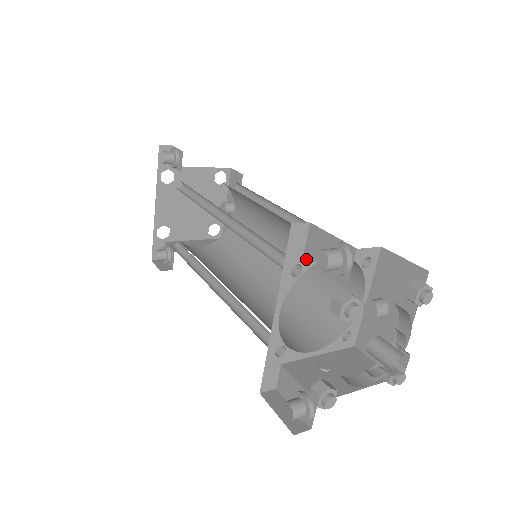
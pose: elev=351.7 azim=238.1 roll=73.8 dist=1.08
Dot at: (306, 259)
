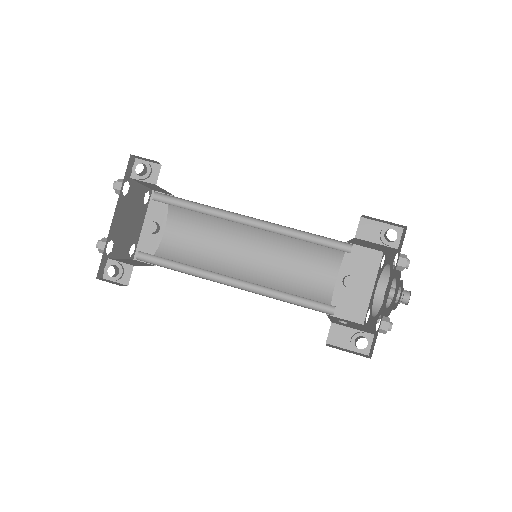
Dot at: occluded
